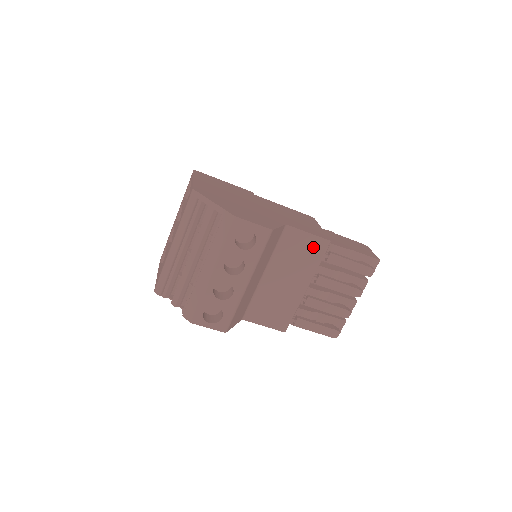
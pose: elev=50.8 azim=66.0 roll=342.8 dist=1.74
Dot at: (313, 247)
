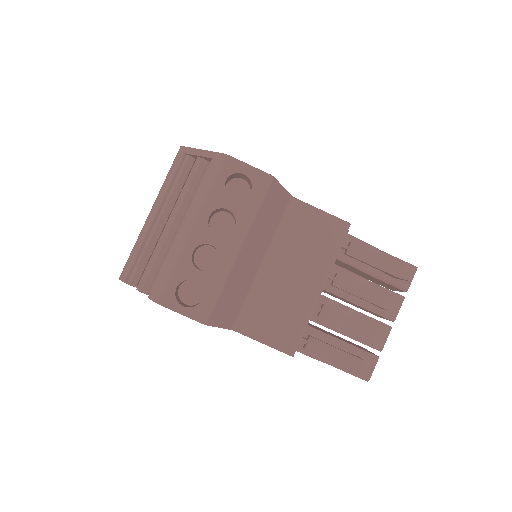
Dot at: (328, 230)
